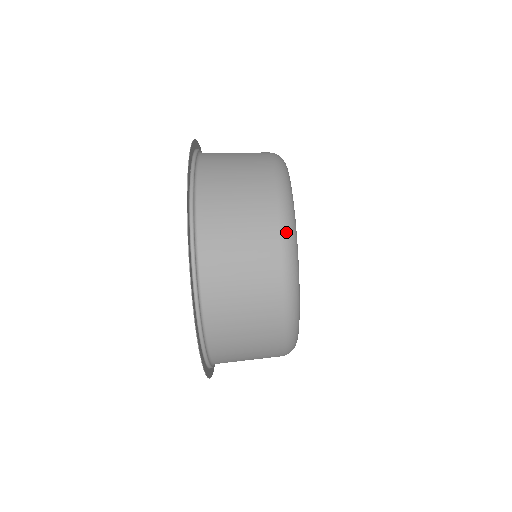
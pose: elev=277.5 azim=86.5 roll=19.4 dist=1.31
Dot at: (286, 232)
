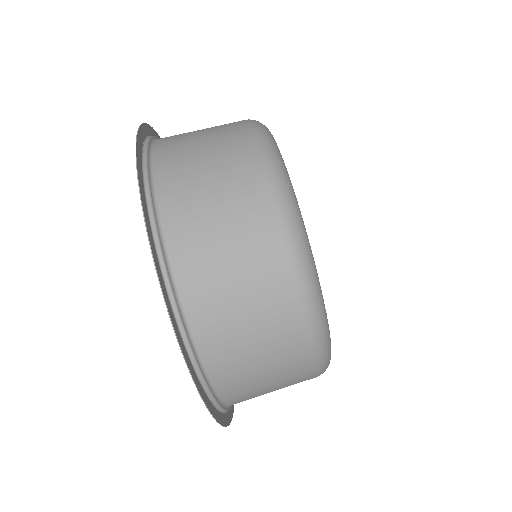
Dot at: (275, 177)
